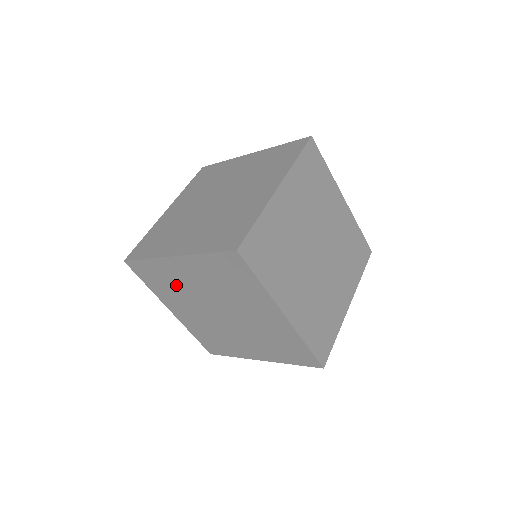
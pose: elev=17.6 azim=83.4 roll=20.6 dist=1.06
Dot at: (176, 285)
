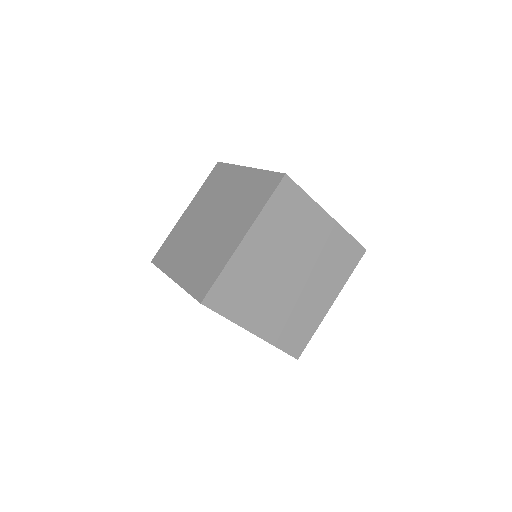
Dot at: occluded
